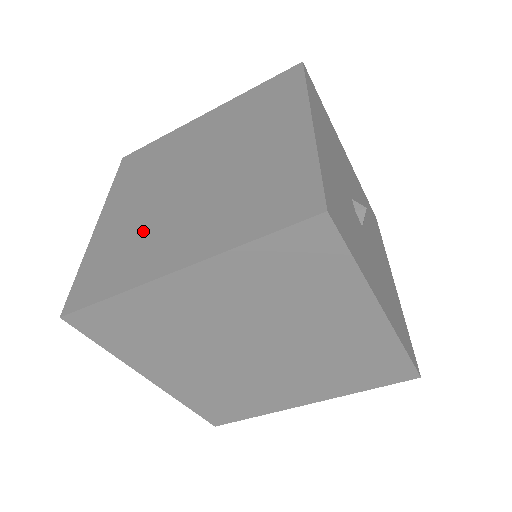
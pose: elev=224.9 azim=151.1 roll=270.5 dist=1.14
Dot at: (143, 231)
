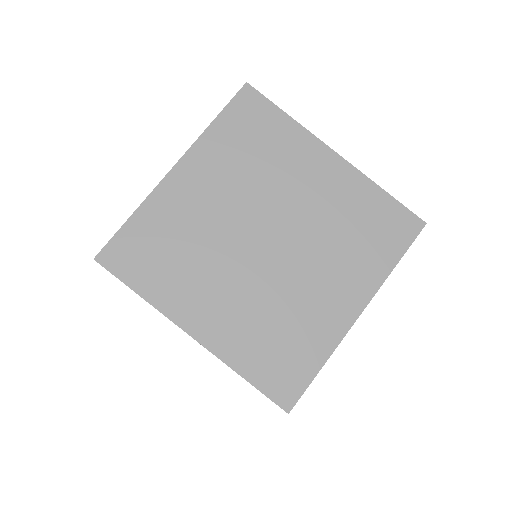
Dot at: occluded
